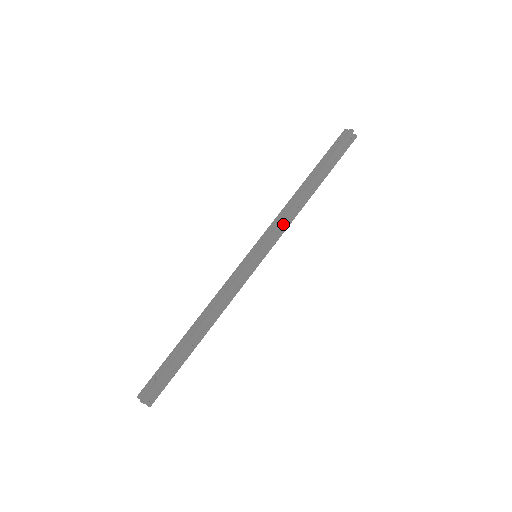
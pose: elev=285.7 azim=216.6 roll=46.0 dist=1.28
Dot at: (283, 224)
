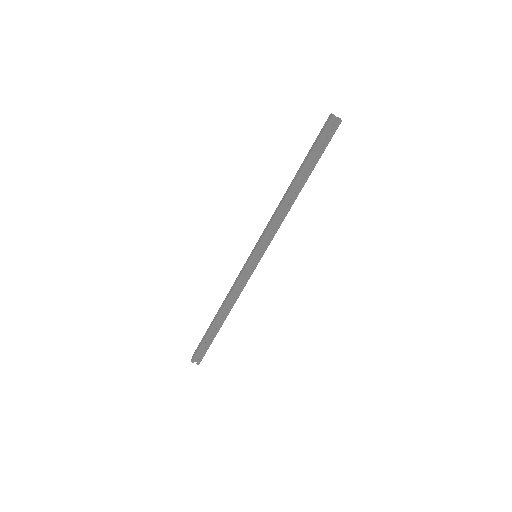
Dot at: (275, 225)
